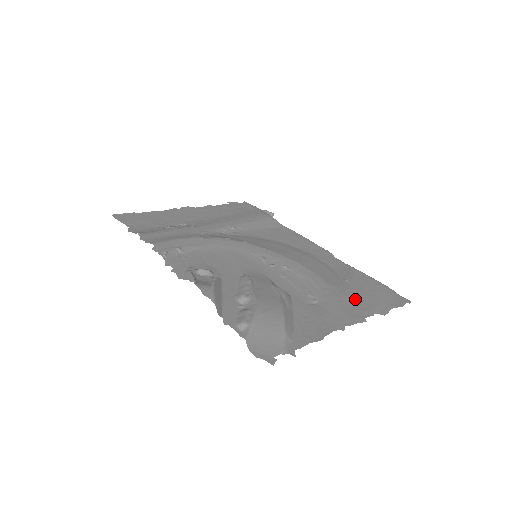
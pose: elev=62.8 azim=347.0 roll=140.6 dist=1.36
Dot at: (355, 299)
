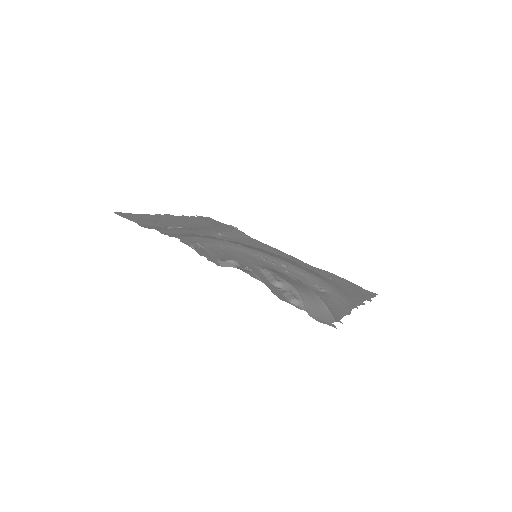
Dot at: (346, 290)
